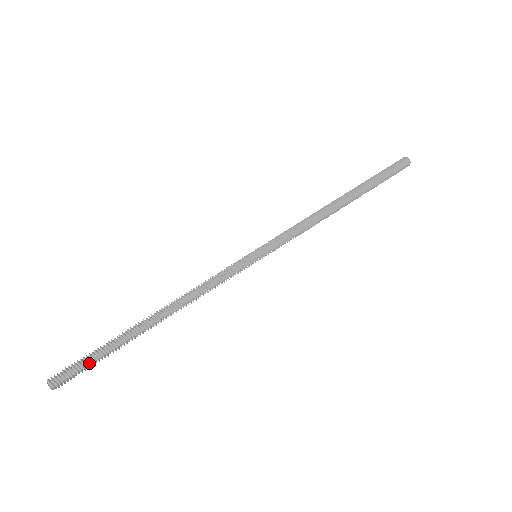
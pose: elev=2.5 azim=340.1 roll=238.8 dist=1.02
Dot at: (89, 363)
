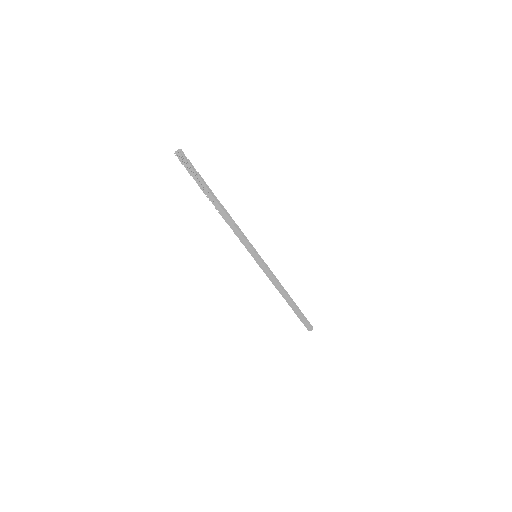
Dot at: (195, 171)
